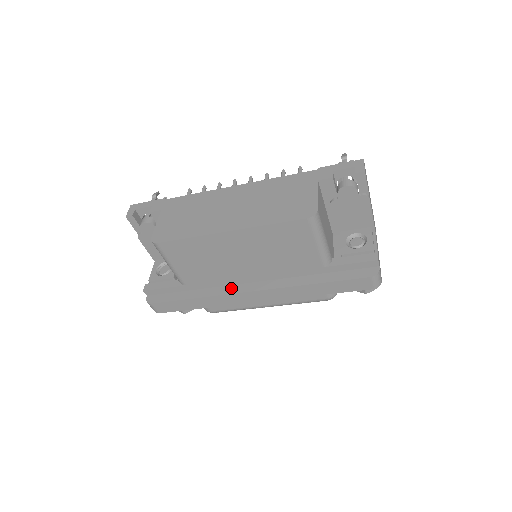
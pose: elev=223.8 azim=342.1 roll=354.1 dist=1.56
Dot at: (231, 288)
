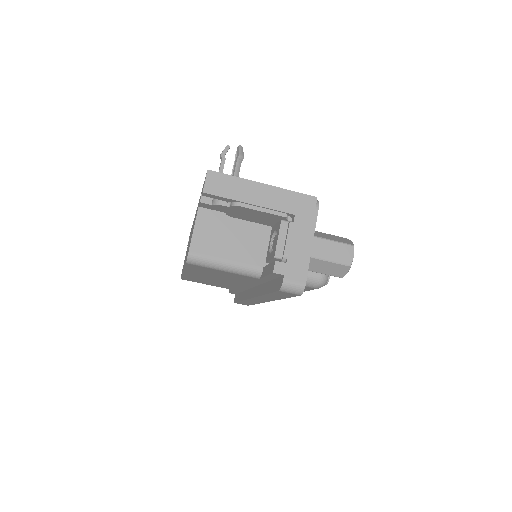
Dot at: (248, 293)
